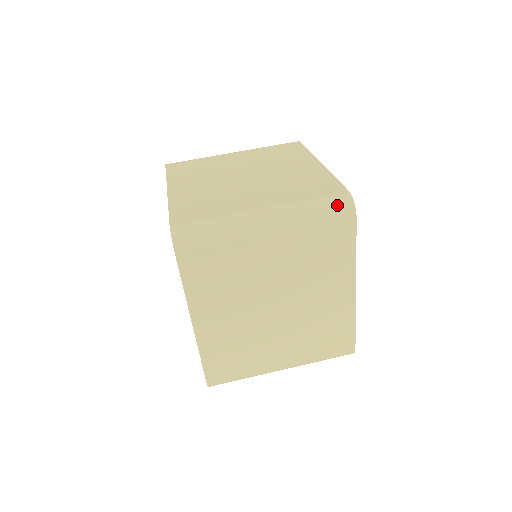
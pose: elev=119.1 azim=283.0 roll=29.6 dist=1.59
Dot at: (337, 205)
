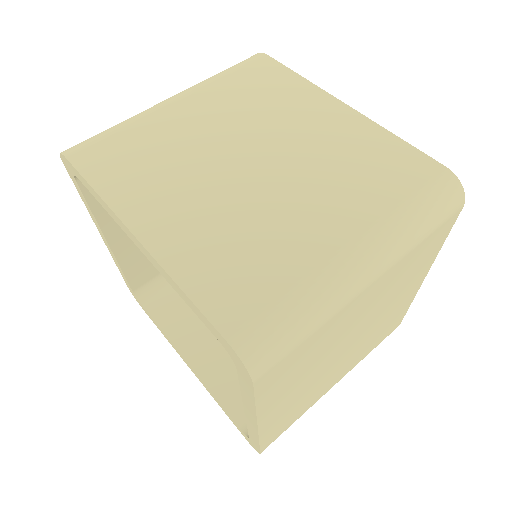
Dot at: (446, 200)
